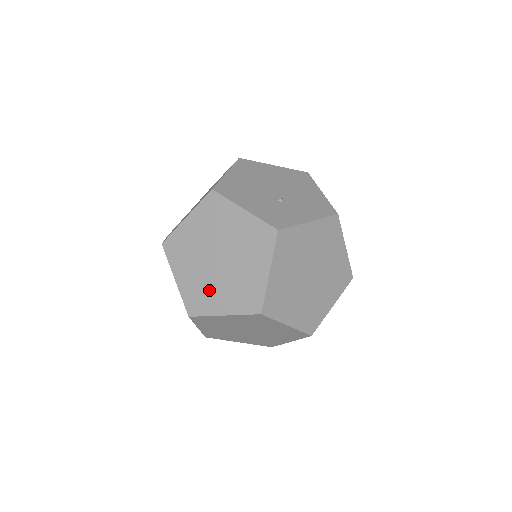
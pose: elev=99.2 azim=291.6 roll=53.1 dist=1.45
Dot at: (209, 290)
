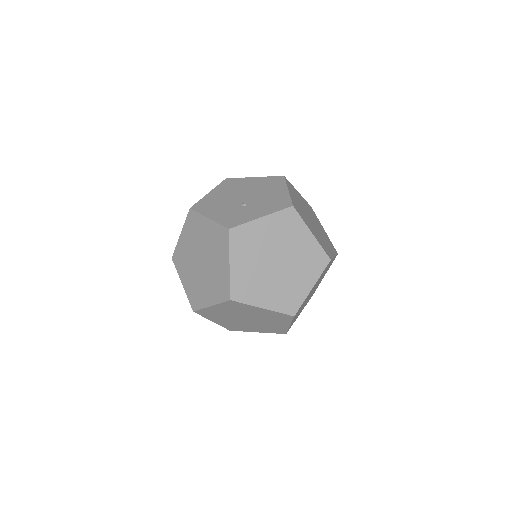
Dot at: (200, 288)
